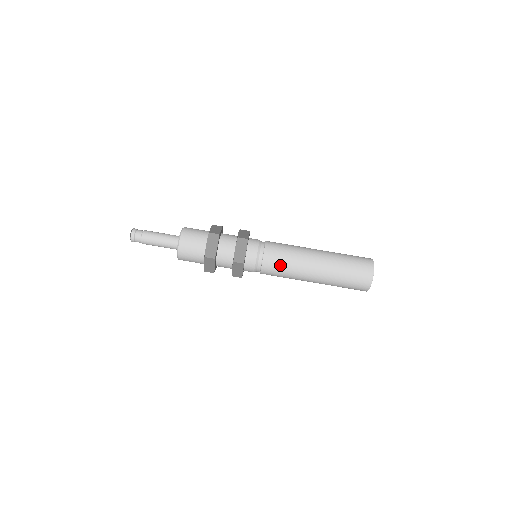
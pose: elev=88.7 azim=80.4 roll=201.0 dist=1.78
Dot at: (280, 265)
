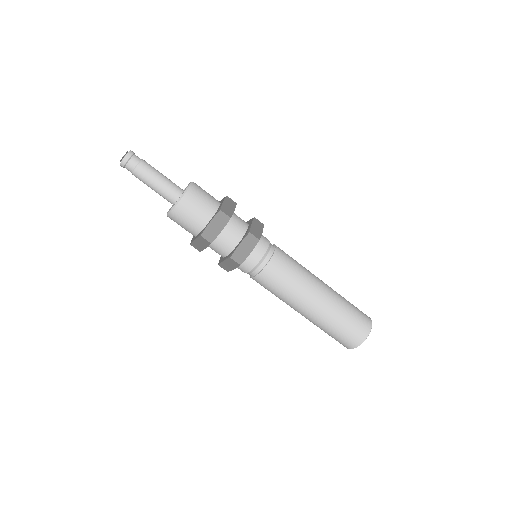
Dot at: (267, 289)
